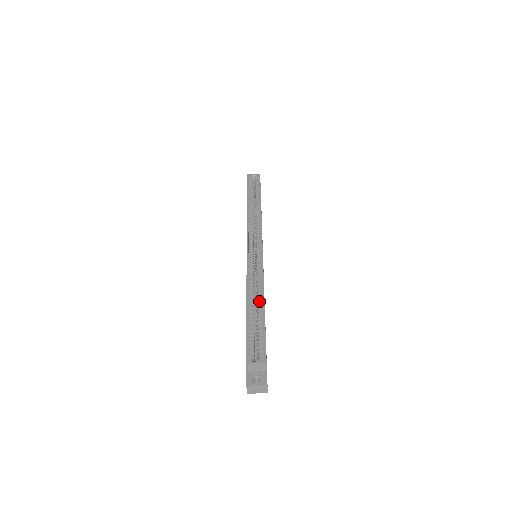
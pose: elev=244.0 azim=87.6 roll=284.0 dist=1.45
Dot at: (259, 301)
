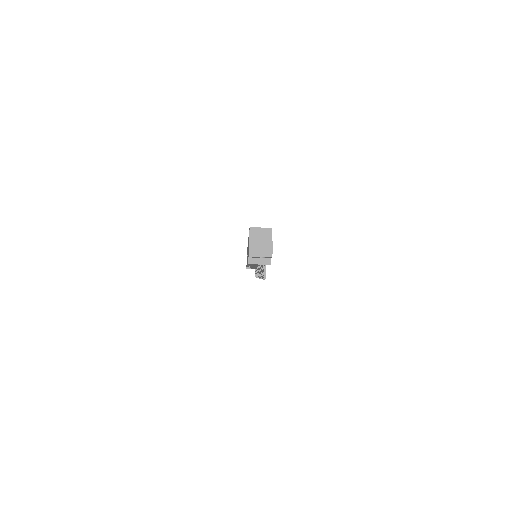
Dot at: occluded
